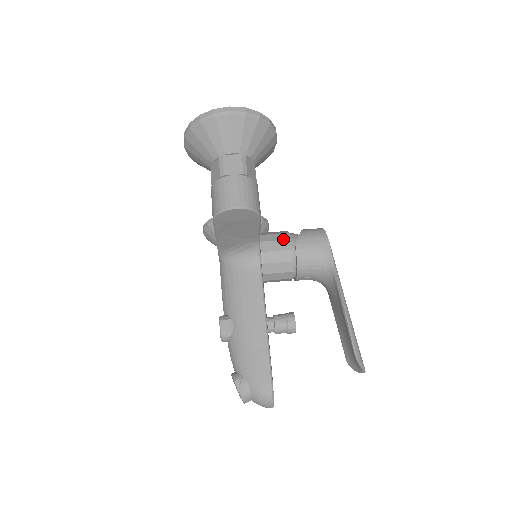
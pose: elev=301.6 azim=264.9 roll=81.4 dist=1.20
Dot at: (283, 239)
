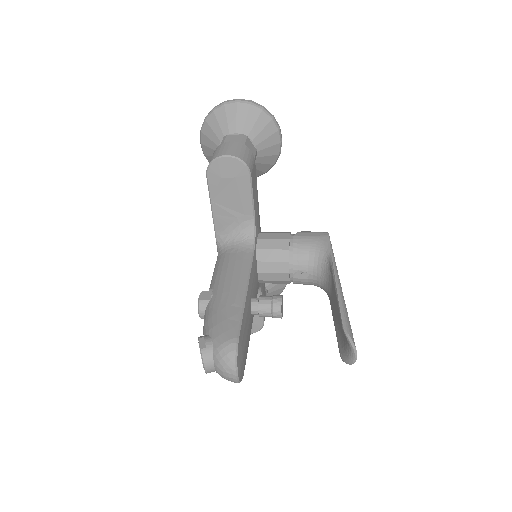
Dot at: (282, 233)
